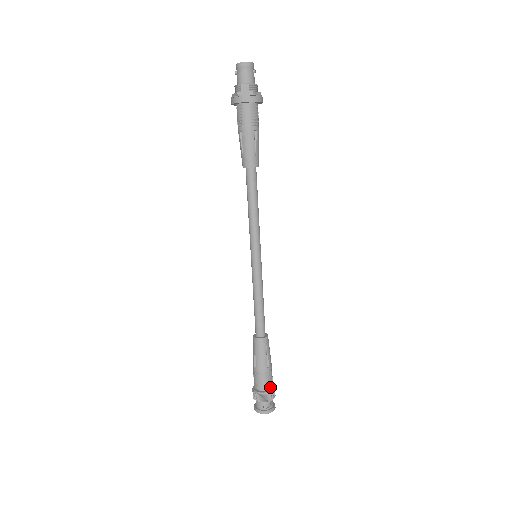
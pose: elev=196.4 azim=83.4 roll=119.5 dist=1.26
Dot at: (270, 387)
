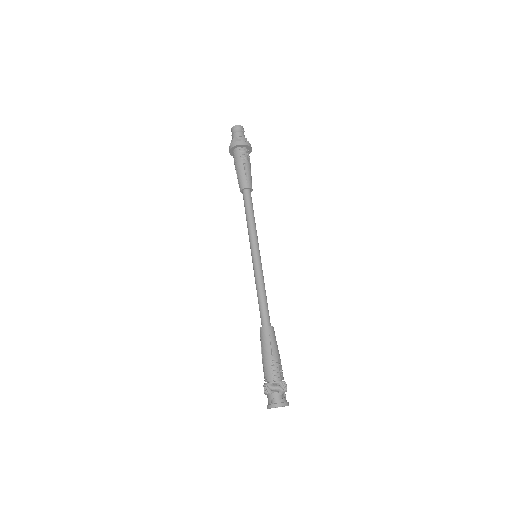
Dot at: (277, 378)
